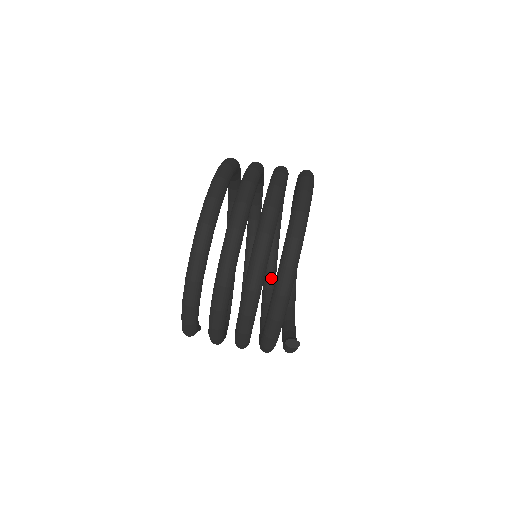
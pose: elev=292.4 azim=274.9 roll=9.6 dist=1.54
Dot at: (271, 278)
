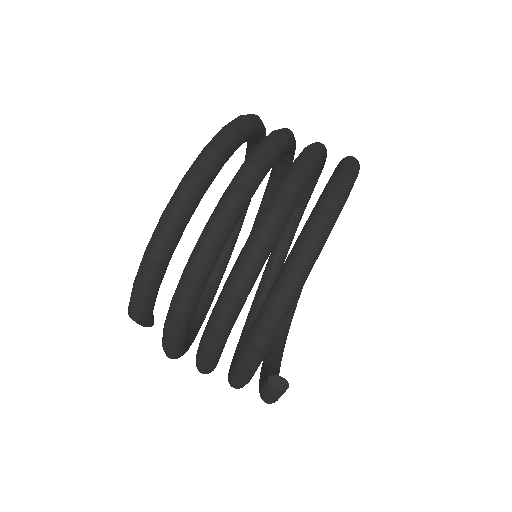
Dot at: occluded
